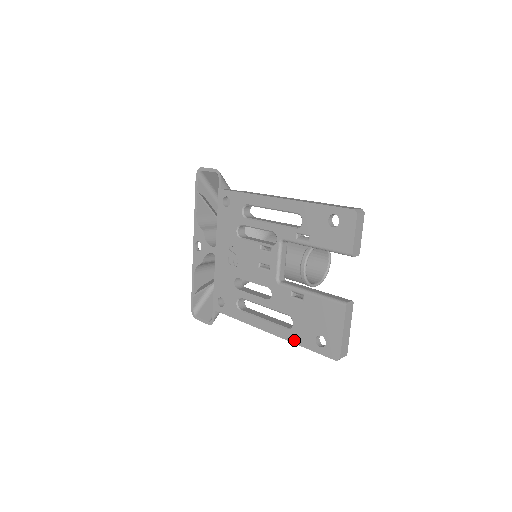
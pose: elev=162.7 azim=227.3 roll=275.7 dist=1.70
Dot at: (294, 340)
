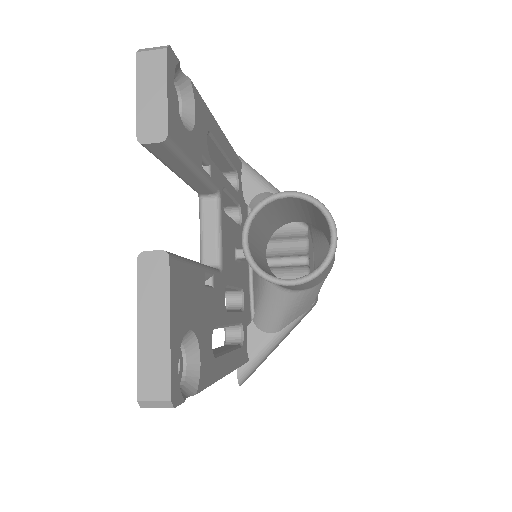
Dot at: occluded
